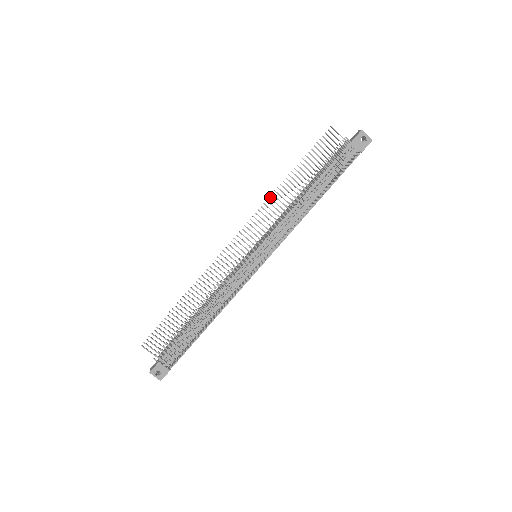
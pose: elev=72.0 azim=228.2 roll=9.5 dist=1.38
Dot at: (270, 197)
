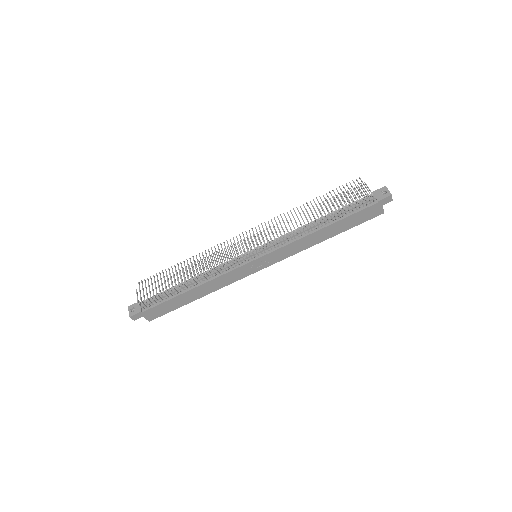
Dot at: (287, 212)
